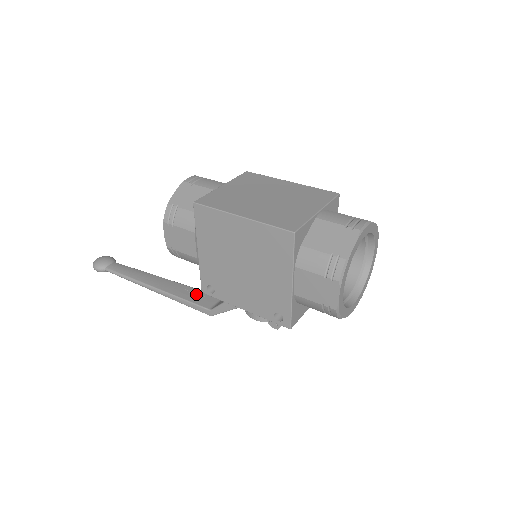
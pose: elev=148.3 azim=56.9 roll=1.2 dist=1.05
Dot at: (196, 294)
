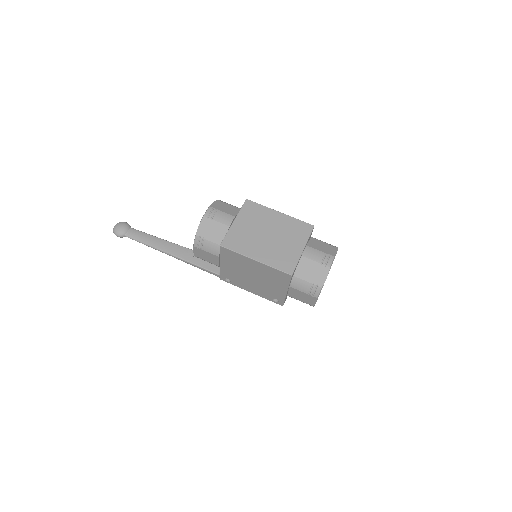
Dot at: occluded
